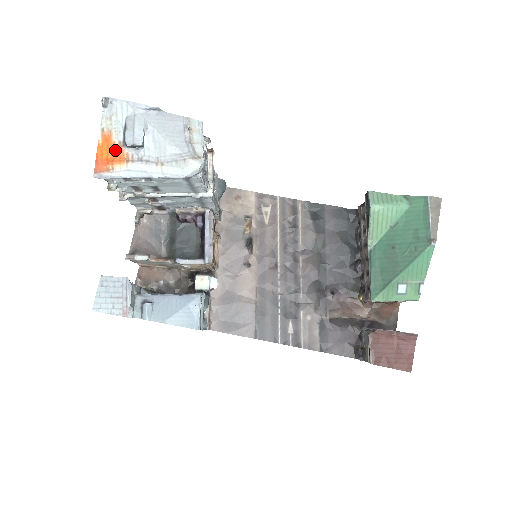
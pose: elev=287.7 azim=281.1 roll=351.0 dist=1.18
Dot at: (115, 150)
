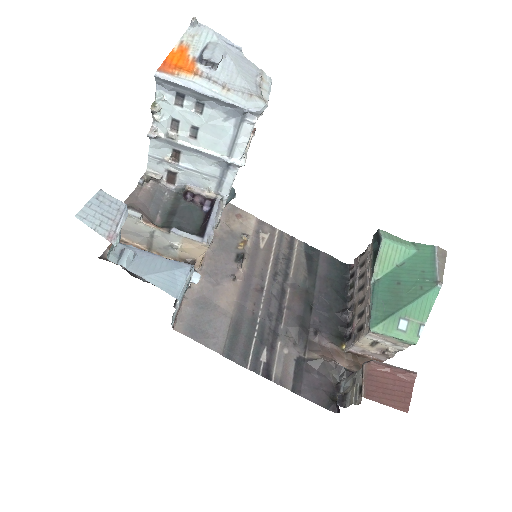
Dot at: (187, 61)
